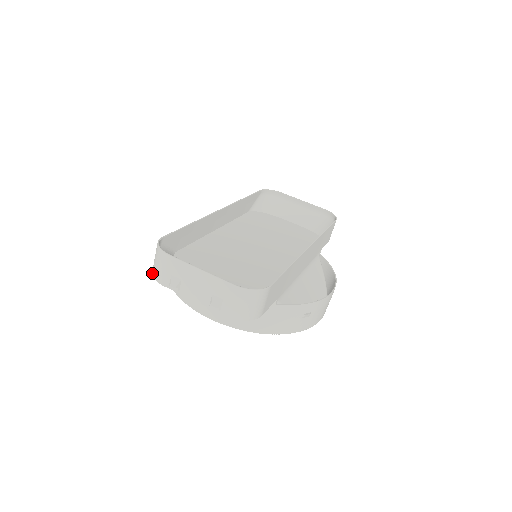
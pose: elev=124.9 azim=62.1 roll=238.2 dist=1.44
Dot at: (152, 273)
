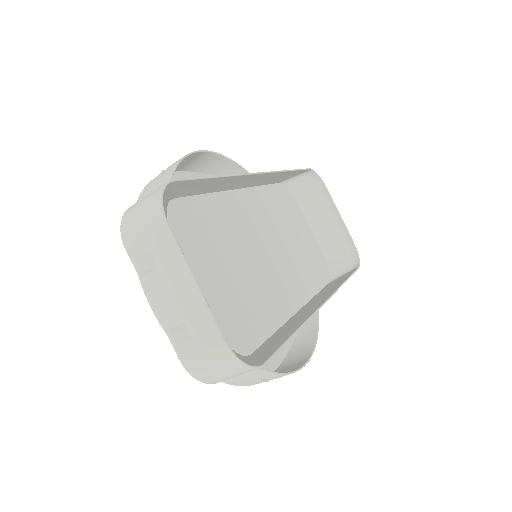
Dot at: (123, 216)
